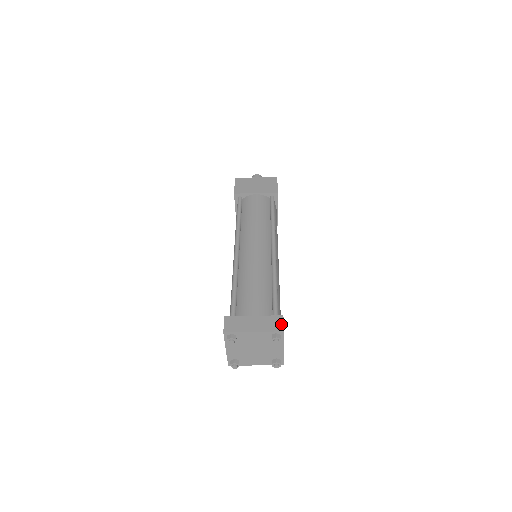
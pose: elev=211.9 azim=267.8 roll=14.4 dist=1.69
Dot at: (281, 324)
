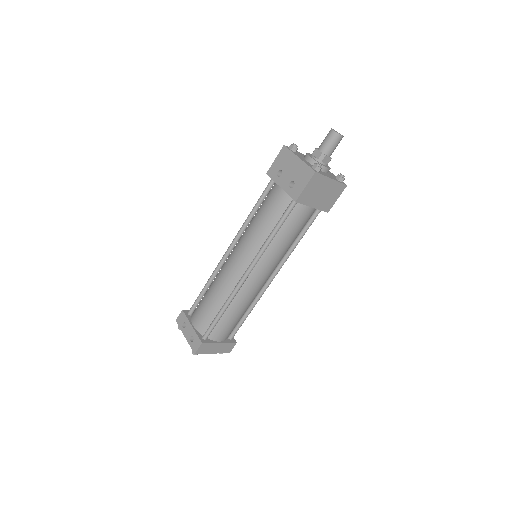
Dot at: occluded
